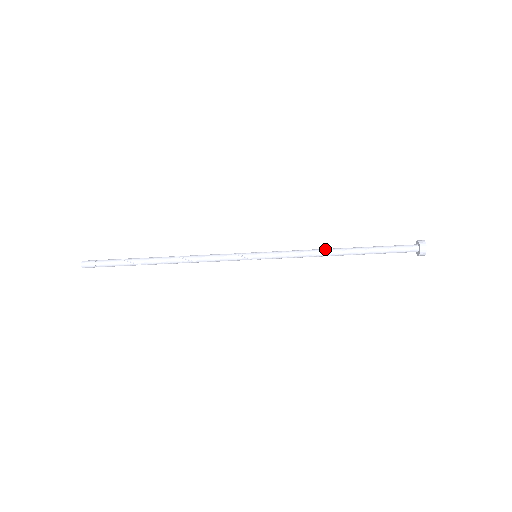
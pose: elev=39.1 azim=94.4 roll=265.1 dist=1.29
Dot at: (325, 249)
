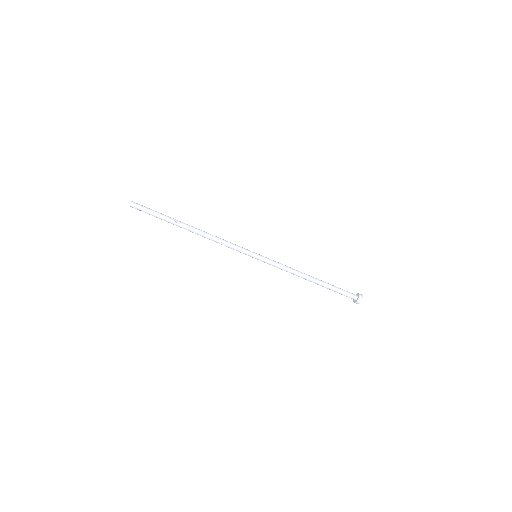
Dot at: occluded
